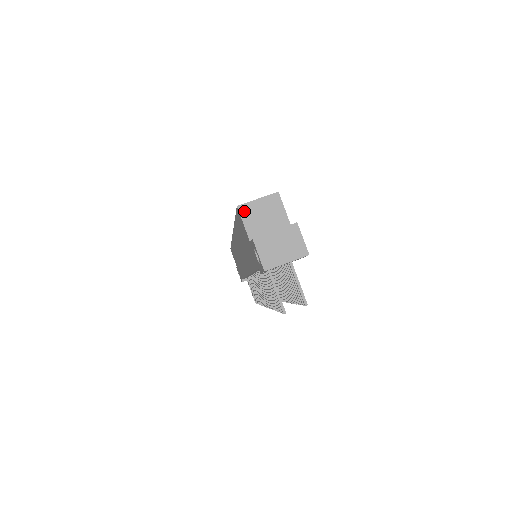
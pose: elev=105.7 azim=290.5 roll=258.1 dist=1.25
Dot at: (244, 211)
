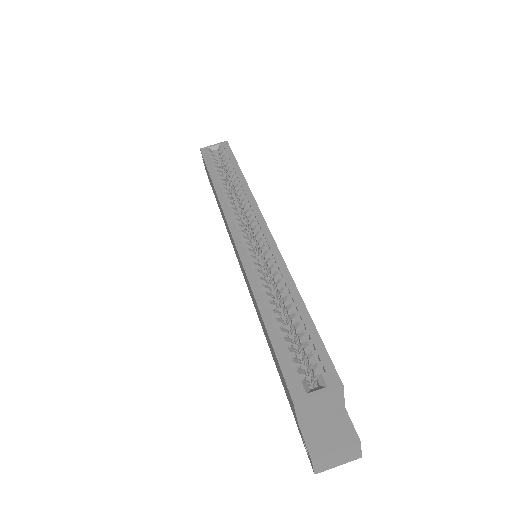
Dot at: (300, 405)
